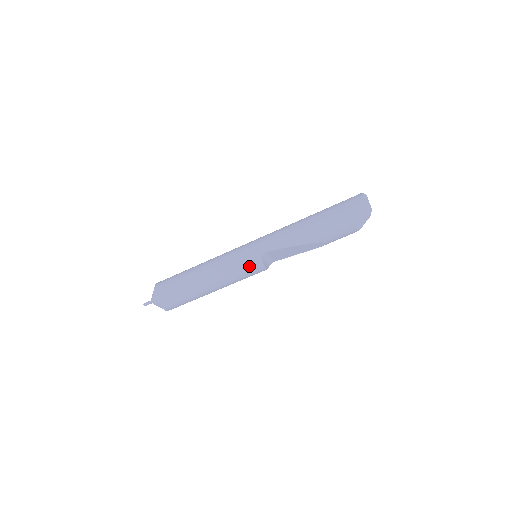
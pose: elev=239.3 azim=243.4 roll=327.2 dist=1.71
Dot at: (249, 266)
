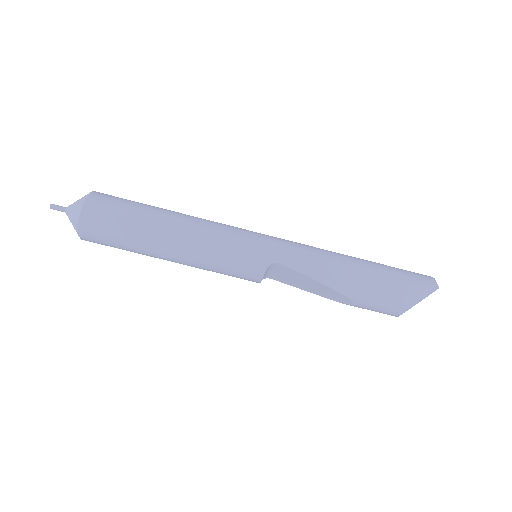
Dot at: (244, 264)
